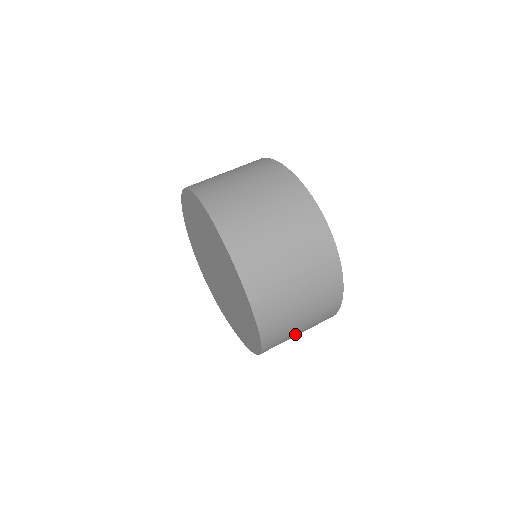
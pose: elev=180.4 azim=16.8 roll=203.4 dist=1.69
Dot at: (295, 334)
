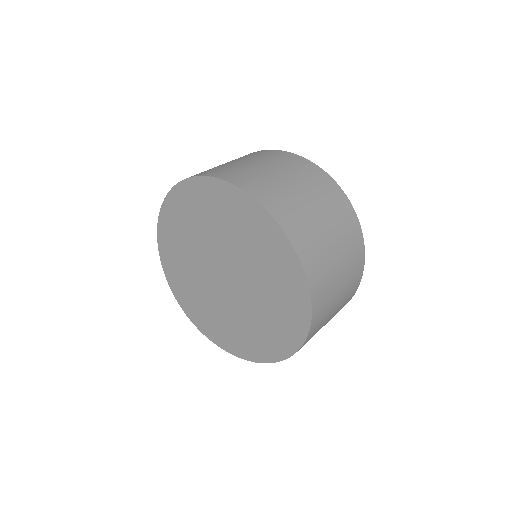
Dot at: (333, 309)
